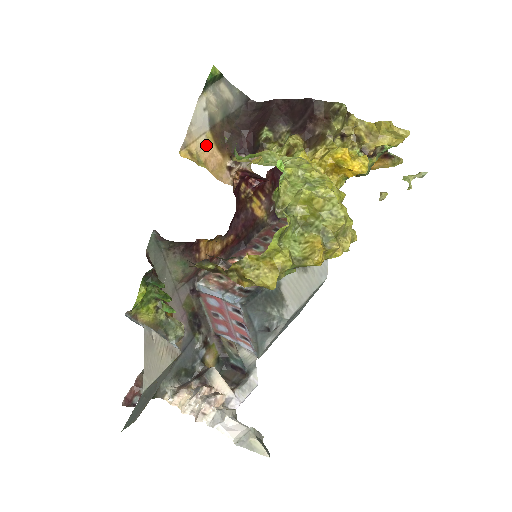
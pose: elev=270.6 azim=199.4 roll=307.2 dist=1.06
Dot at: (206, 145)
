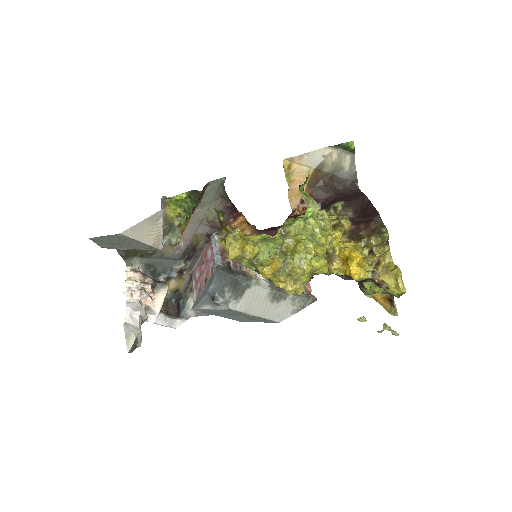
Dot at: (304, 174)
